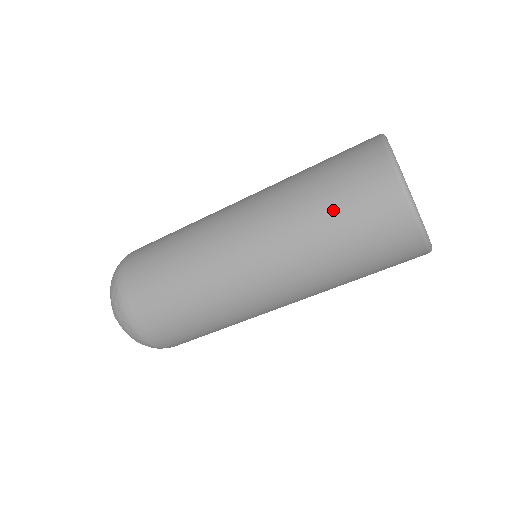
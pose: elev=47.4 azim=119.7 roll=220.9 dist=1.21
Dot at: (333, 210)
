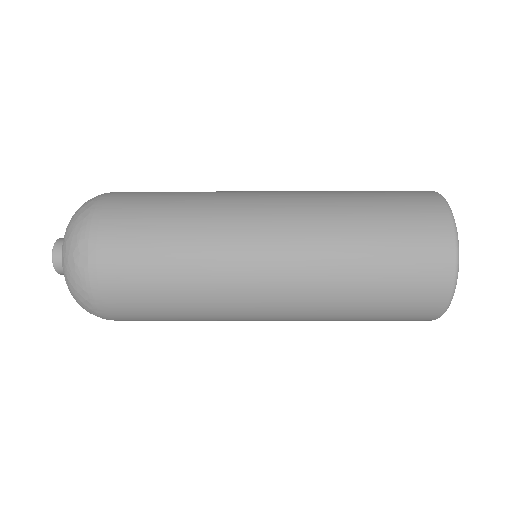
Dot at: occluded
